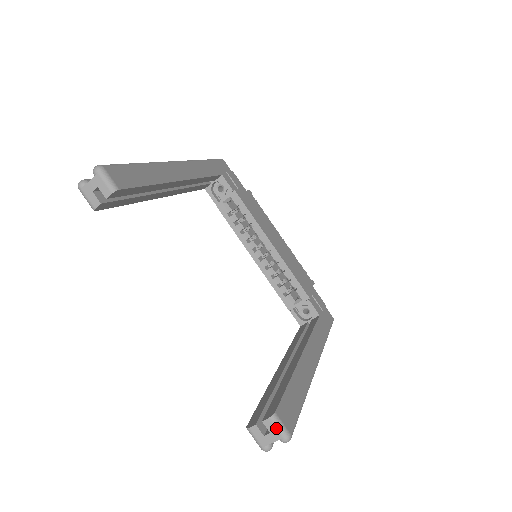
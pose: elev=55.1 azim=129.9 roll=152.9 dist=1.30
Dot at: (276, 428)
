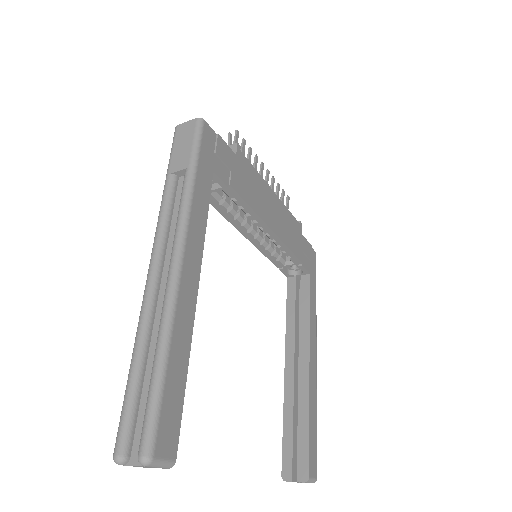
Dot at: occluded
